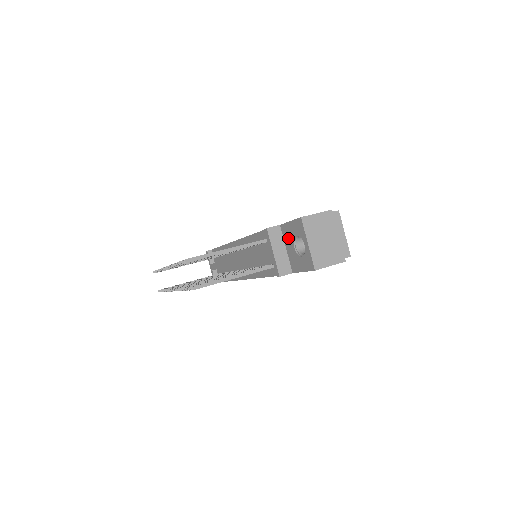
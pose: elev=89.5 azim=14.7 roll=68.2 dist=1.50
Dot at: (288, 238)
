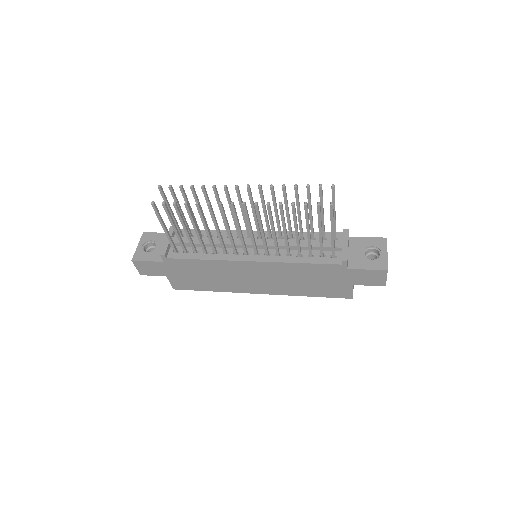
Dot at: (357, 246)
